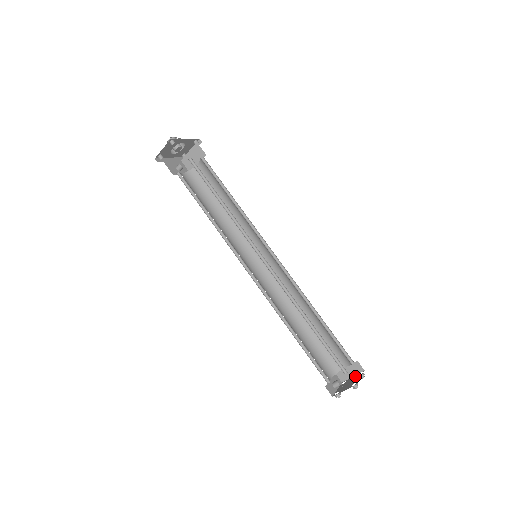
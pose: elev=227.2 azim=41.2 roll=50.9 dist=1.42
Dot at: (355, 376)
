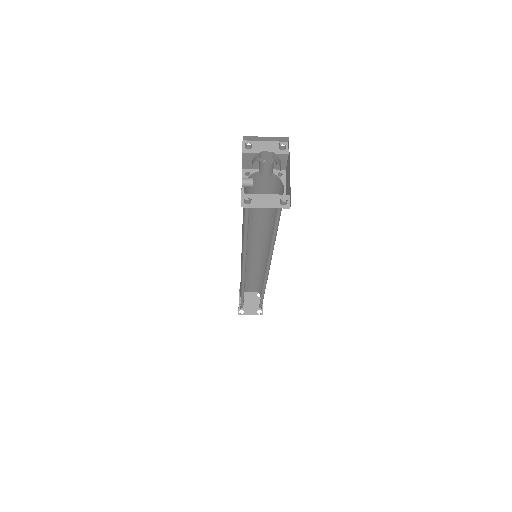
Dot at: (254, 295)
